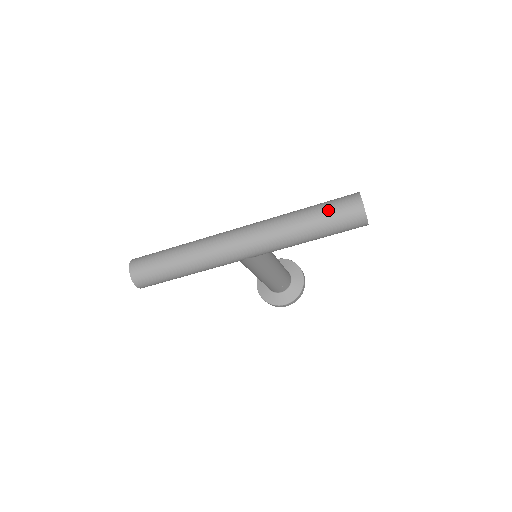
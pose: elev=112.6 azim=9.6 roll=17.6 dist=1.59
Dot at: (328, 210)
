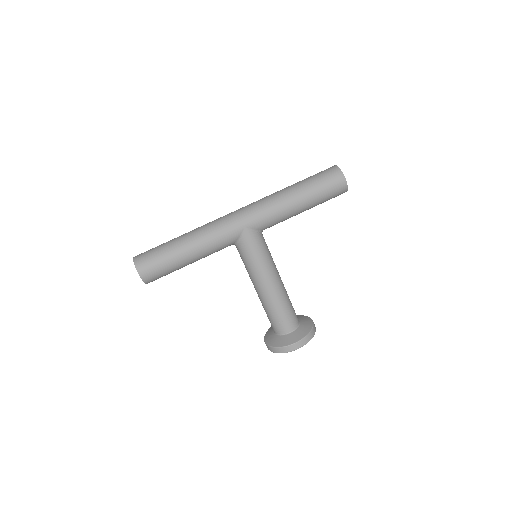
Dot at: (310, 177)
